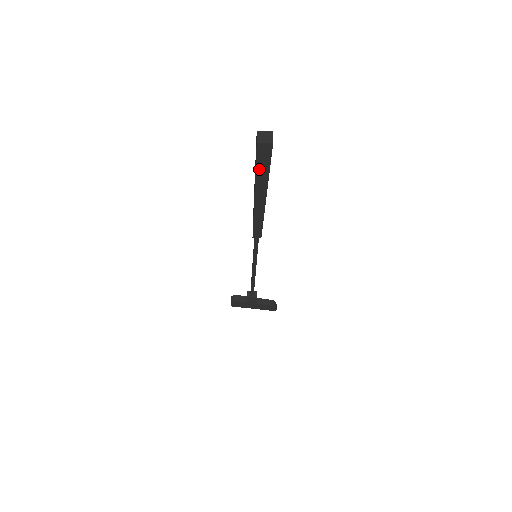
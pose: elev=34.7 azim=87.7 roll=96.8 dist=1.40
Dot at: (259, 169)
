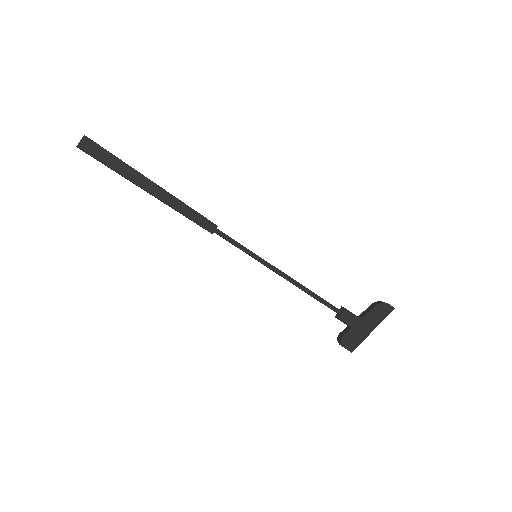
Dot at: (110, 164)
